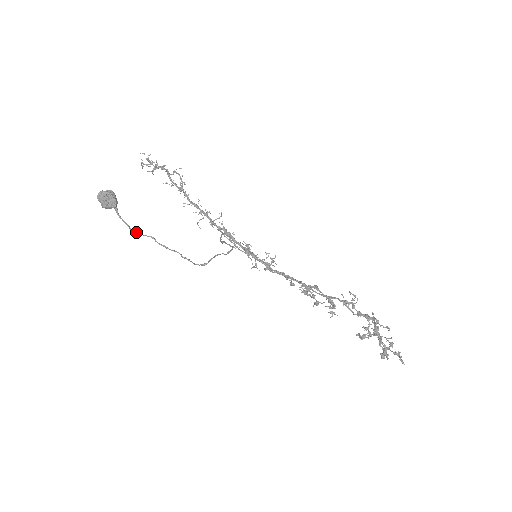
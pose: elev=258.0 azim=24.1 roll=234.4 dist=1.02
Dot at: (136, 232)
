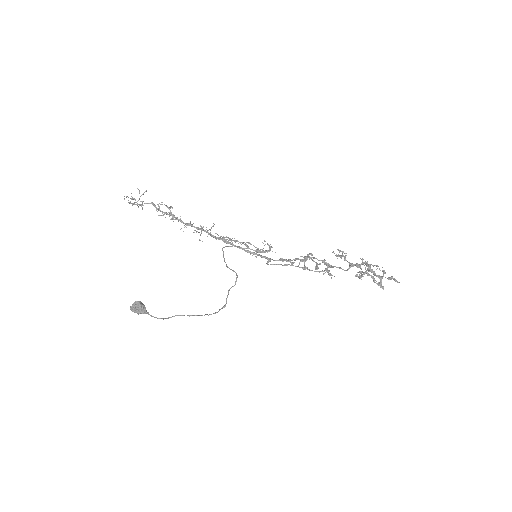
Dot at: (169, 317)
